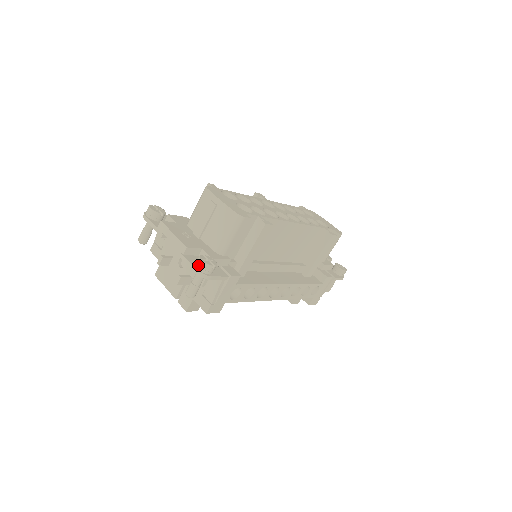
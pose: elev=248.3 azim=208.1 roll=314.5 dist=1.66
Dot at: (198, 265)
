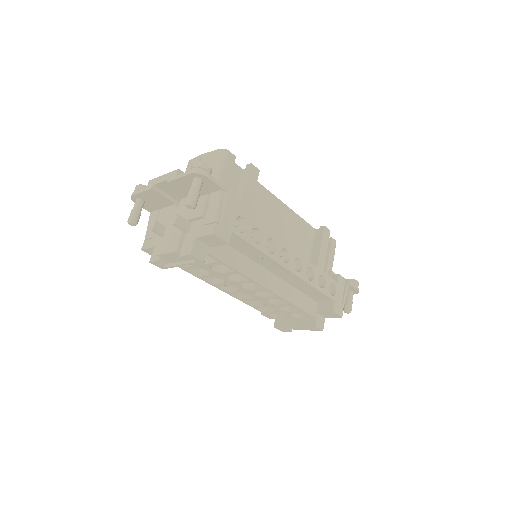
Dot at: (193, 167)
